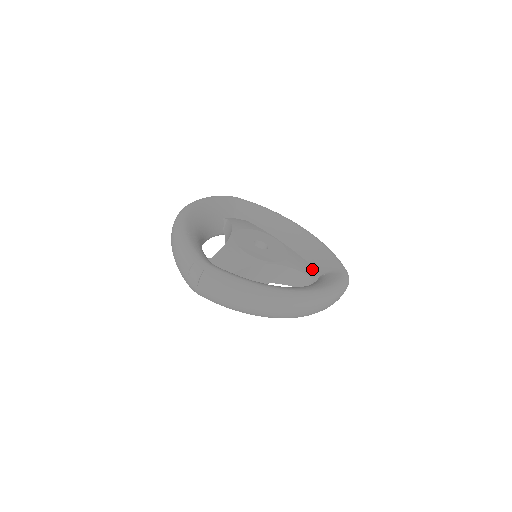
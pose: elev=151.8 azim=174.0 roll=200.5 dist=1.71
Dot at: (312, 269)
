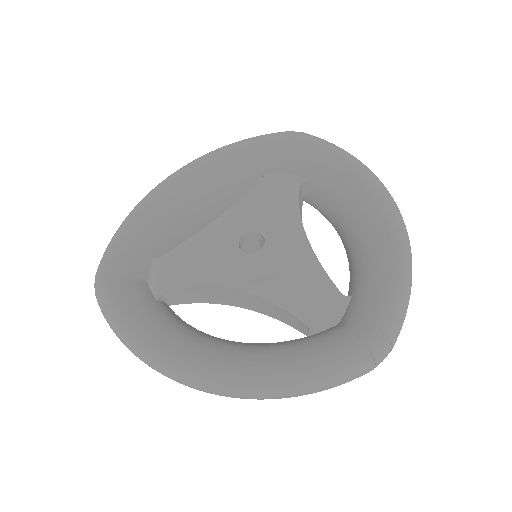
Dot at: (332, 304)
